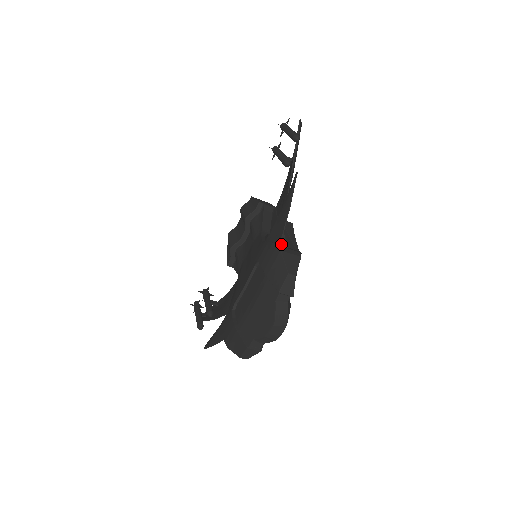
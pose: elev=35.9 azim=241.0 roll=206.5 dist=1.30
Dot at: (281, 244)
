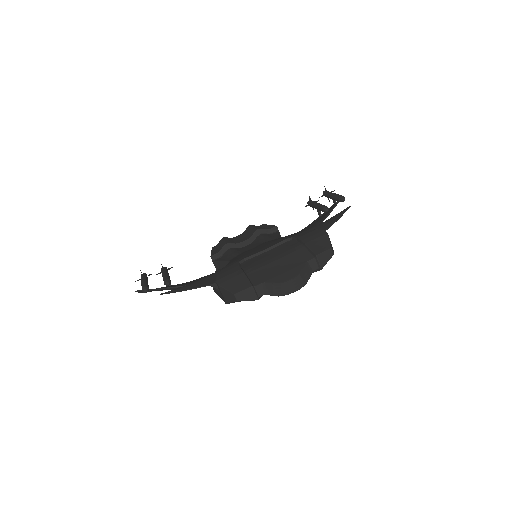
Dot at: occluded
